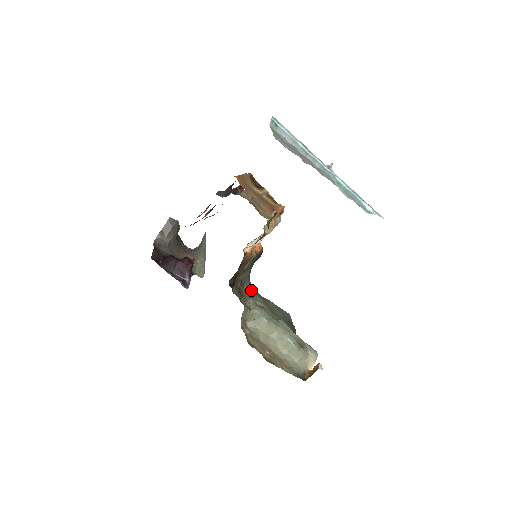
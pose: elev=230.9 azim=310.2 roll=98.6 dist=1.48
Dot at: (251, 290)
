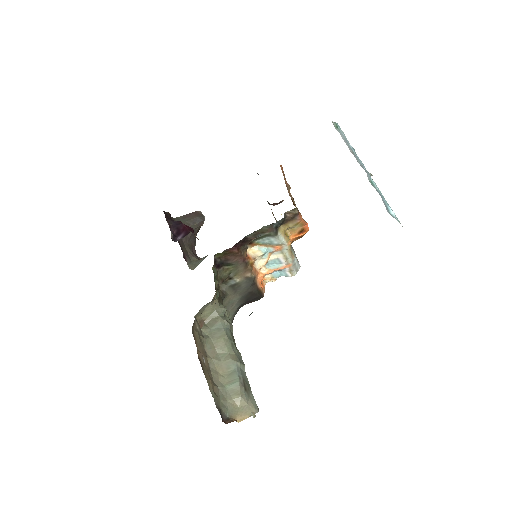
Dot at: occluded
